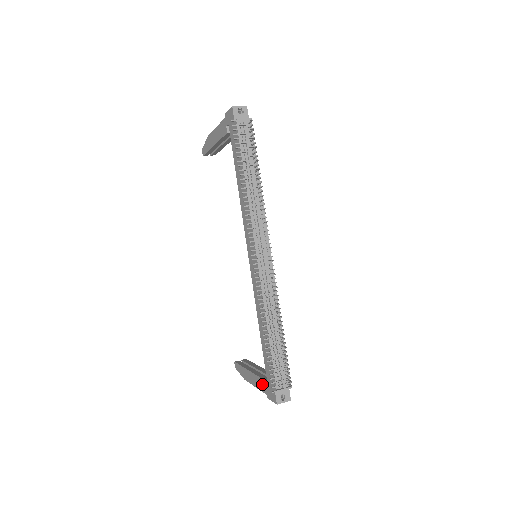
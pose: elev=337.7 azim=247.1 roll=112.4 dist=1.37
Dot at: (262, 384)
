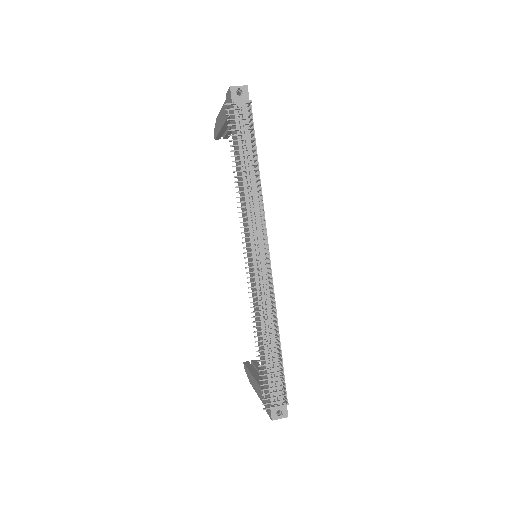
Dot at: occluded
